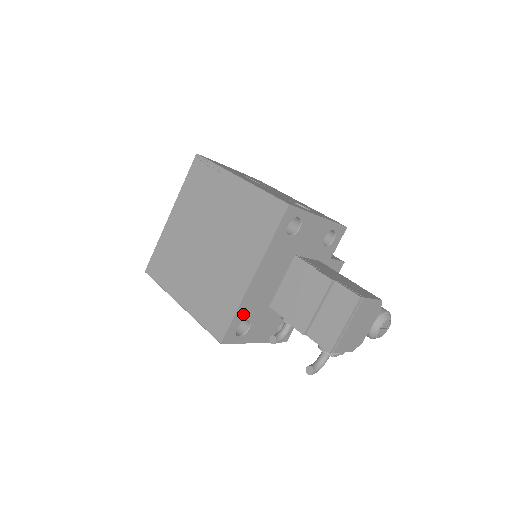
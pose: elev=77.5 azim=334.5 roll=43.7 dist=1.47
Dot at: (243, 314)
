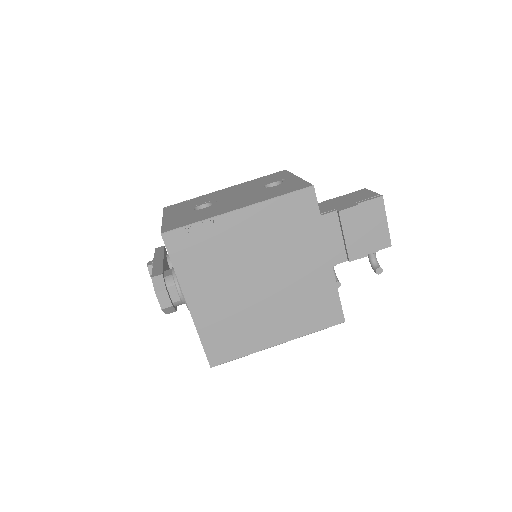
Dot at: occluded
